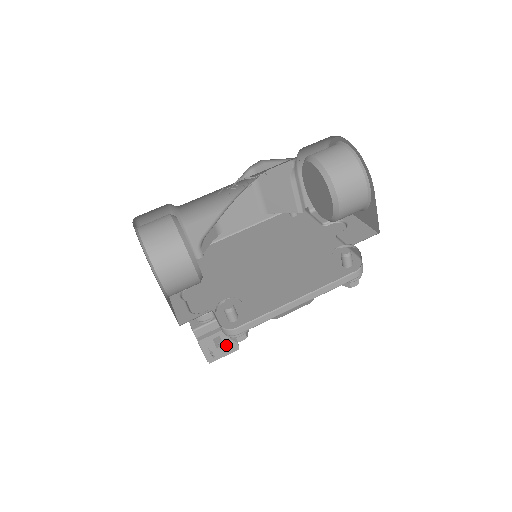
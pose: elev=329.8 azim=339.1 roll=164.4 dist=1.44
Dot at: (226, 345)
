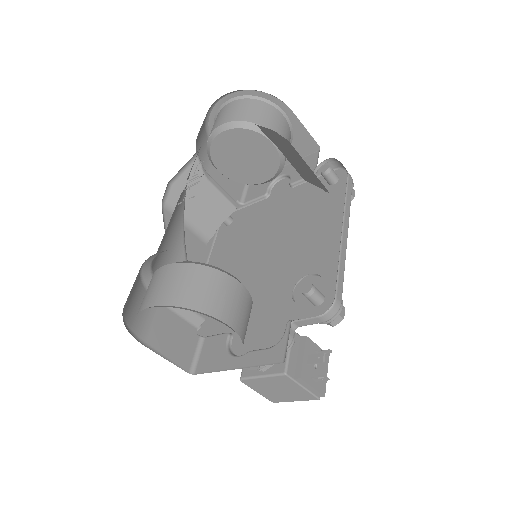
Dot at: occluded
